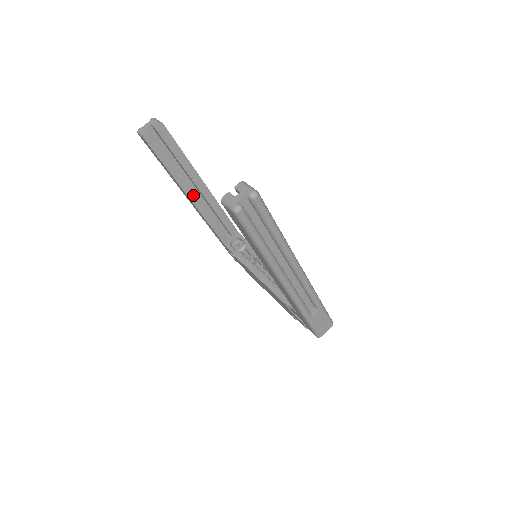
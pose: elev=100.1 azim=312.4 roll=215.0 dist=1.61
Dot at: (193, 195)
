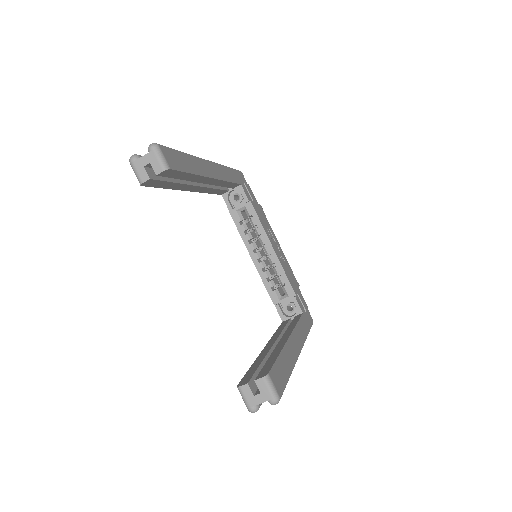
Dot at: (195, 188)
